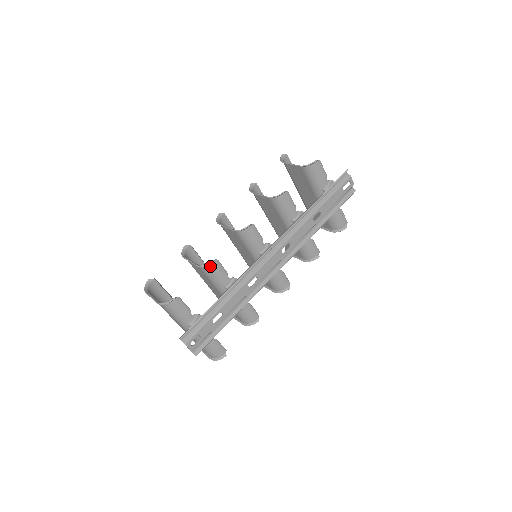
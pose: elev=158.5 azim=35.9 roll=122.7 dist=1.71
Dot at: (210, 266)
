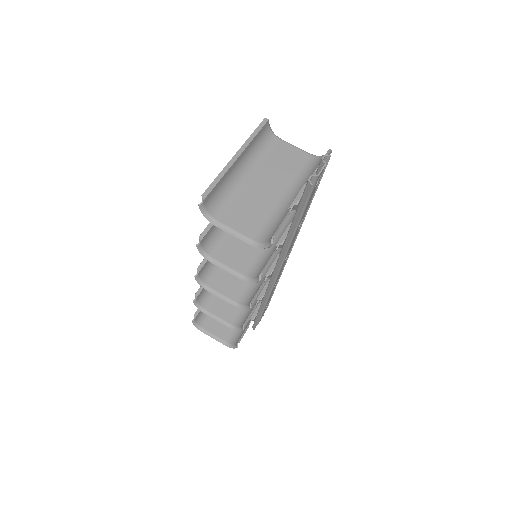
Dot at: (242, 326)
